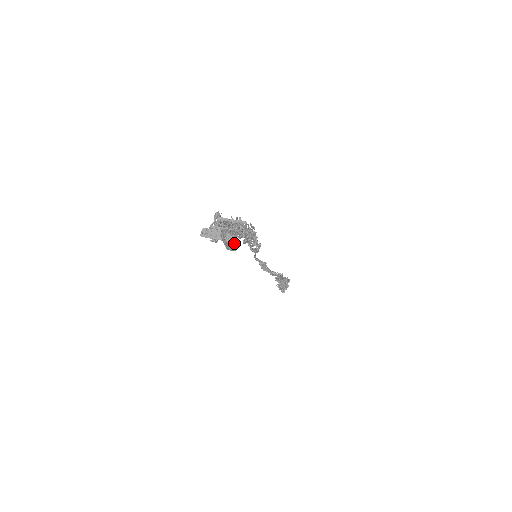
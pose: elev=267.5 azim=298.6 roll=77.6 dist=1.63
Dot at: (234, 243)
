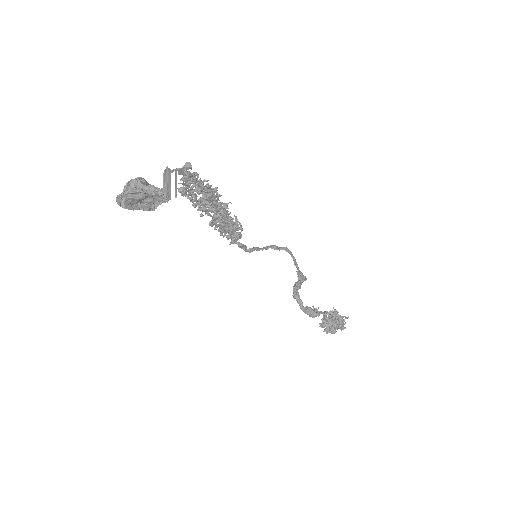
Dot at: (120, 198)
